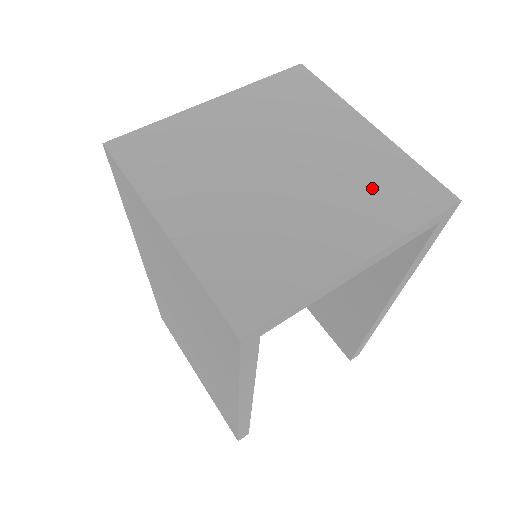
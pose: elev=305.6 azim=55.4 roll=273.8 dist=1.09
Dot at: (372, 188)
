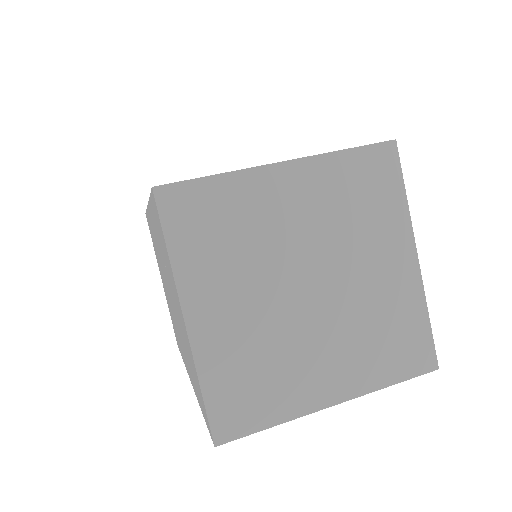
Dot at: (379, 333)
